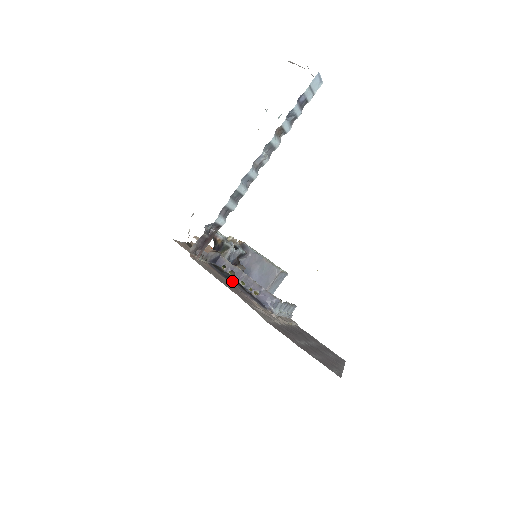
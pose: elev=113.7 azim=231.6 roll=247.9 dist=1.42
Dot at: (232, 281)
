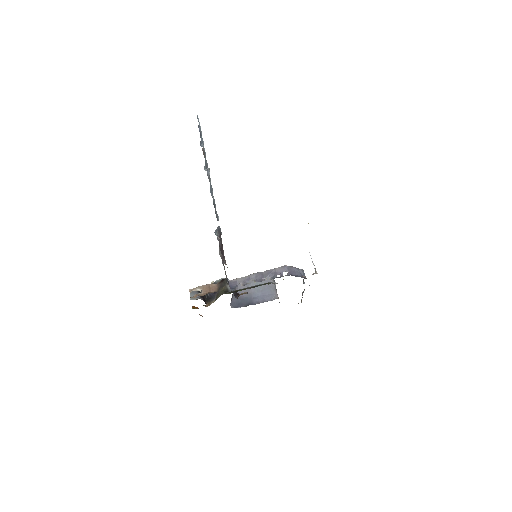
Dot at: occluded
